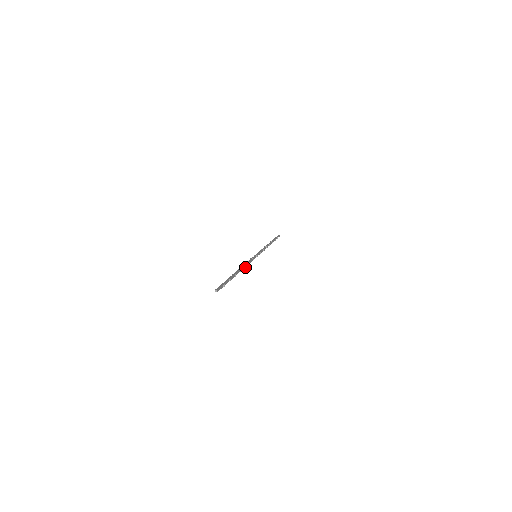
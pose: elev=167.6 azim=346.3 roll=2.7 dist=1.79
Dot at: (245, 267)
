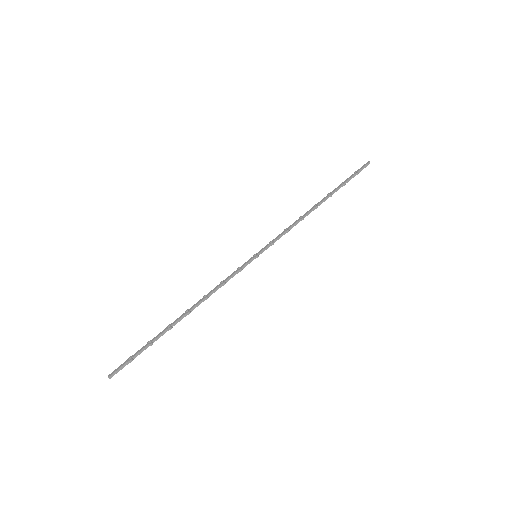
Dot at: (206, 299)
